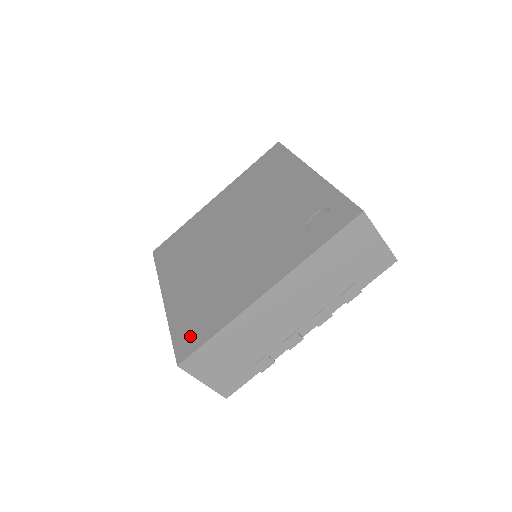
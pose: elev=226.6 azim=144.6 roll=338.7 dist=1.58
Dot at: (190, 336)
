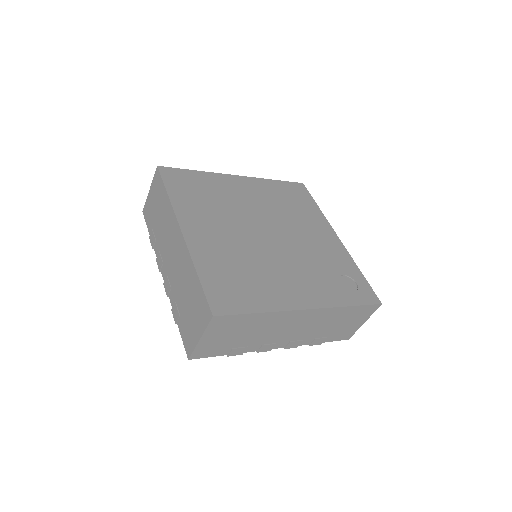
Dot at: (226, 296)
